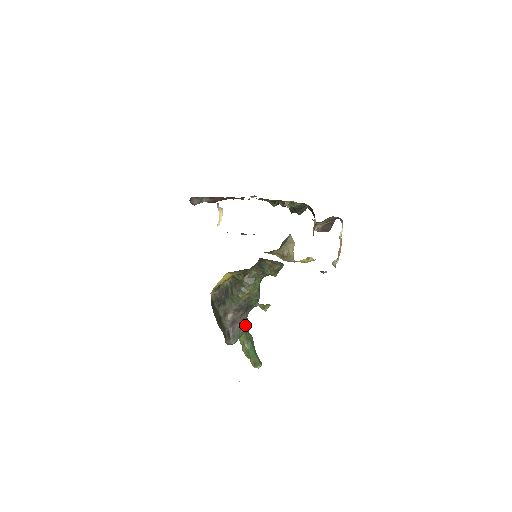
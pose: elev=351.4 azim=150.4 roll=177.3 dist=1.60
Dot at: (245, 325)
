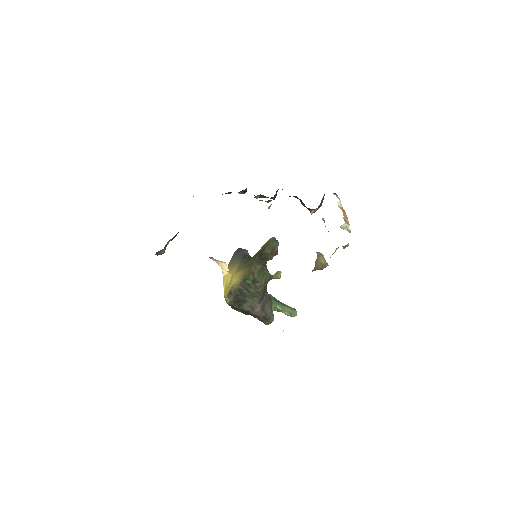
Dot at: (269, 299)
